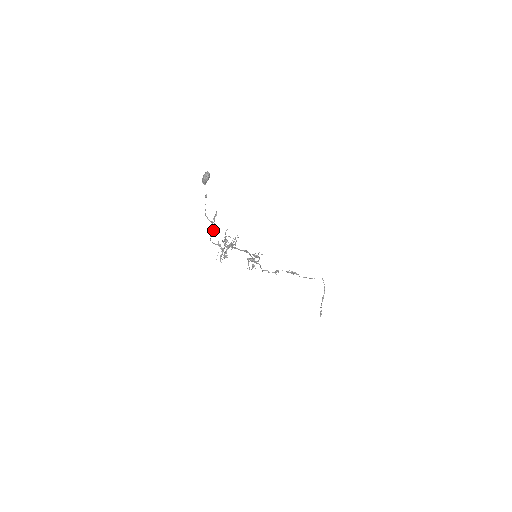
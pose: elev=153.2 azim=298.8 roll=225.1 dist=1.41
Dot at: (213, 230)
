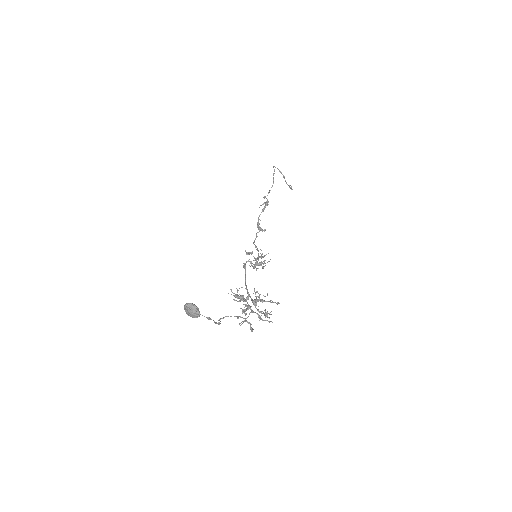
Dot at: occluded
